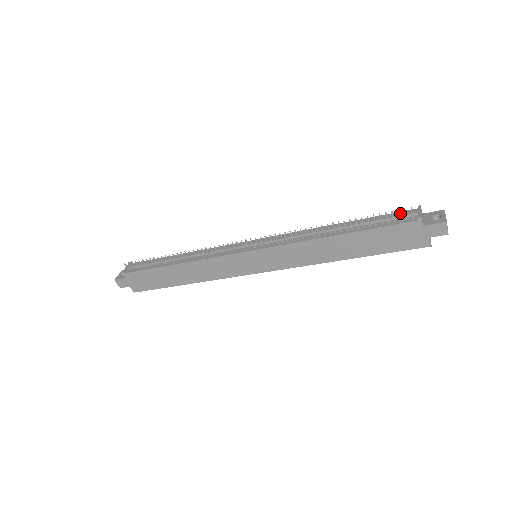
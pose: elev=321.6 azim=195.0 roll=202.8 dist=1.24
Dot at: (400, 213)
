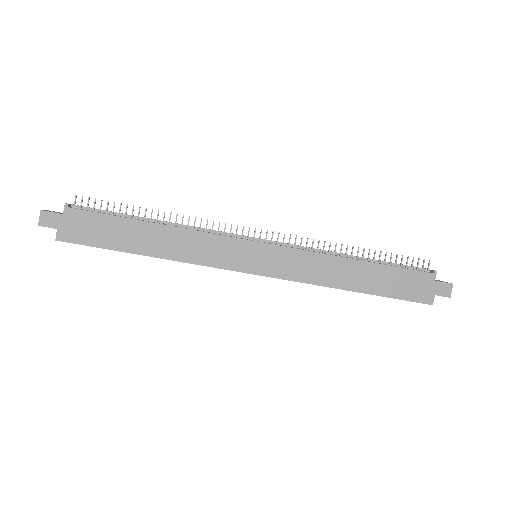
Dot at: occluded
